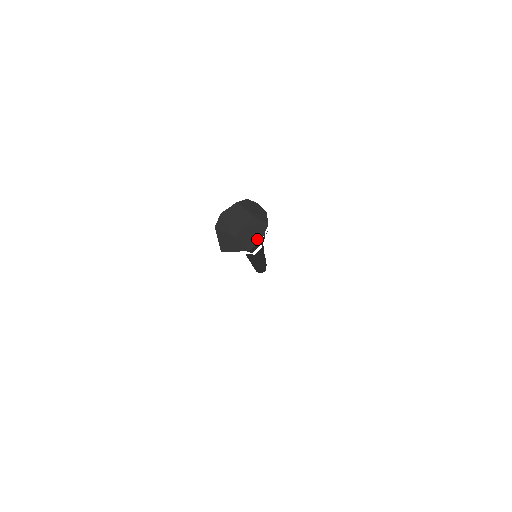
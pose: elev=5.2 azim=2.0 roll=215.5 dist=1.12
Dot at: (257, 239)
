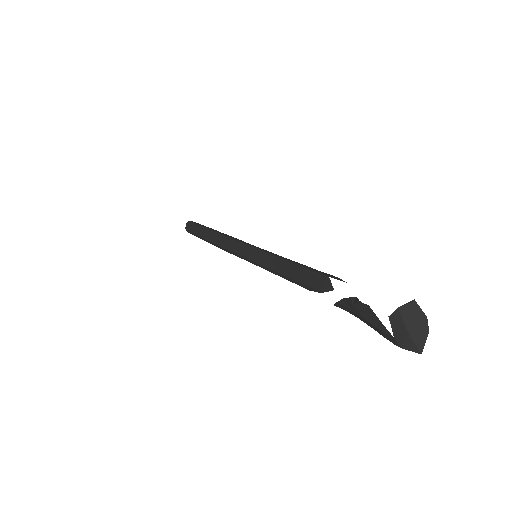
Dot at: (423, 318)
